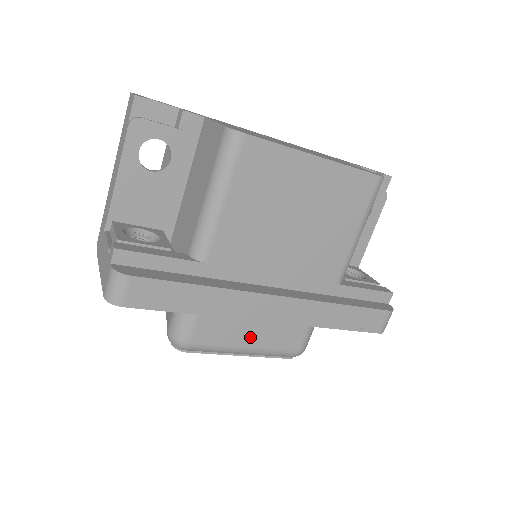
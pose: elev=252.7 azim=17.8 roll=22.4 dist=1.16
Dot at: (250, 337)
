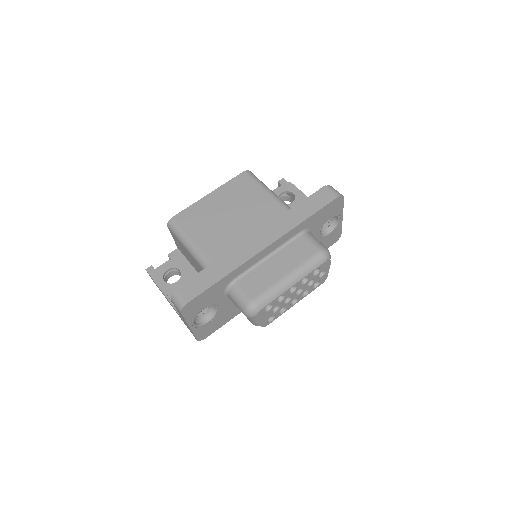
Dot at: (281, 270)
